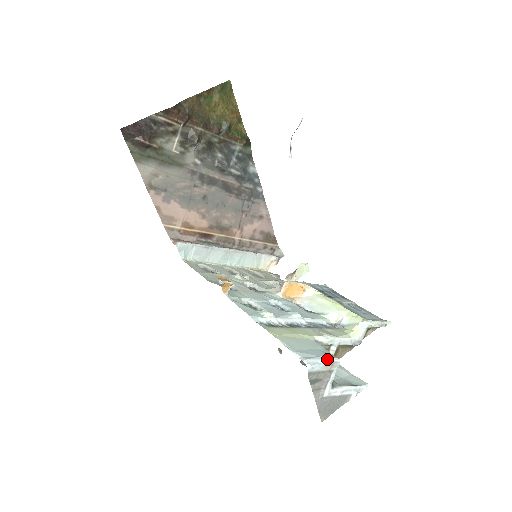
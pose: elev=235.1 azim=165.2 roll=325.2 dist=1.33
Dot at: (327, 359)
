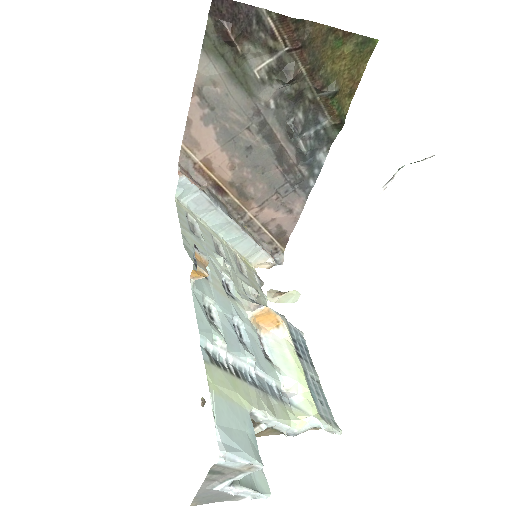
Dot at: (249, 460)
